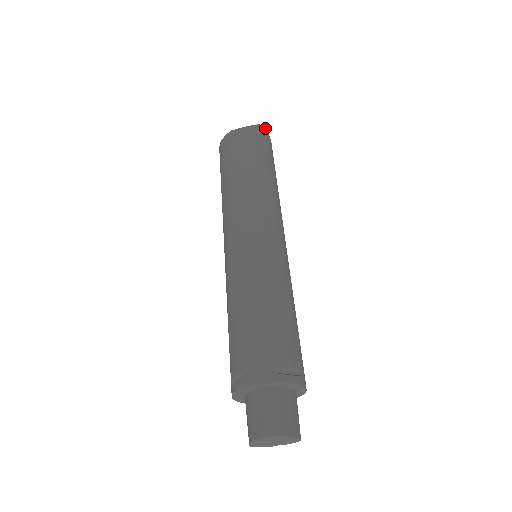
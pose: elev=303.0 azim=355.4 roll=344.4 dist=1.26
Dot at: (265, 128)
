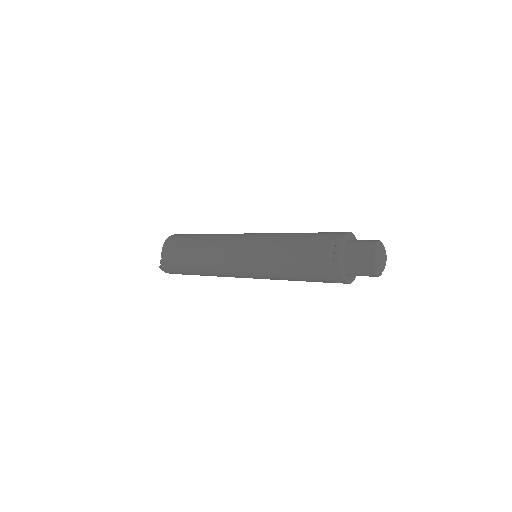
Dot at: occluded
